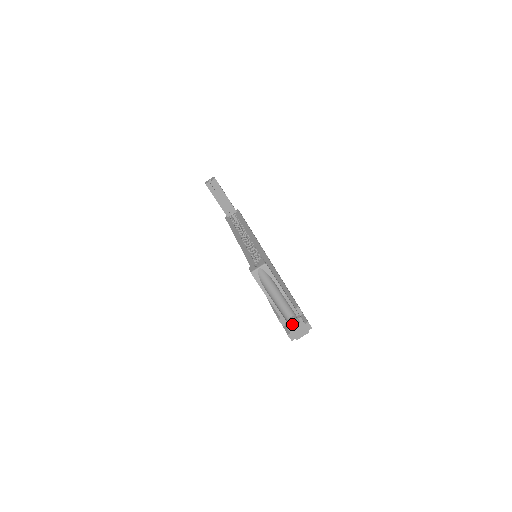
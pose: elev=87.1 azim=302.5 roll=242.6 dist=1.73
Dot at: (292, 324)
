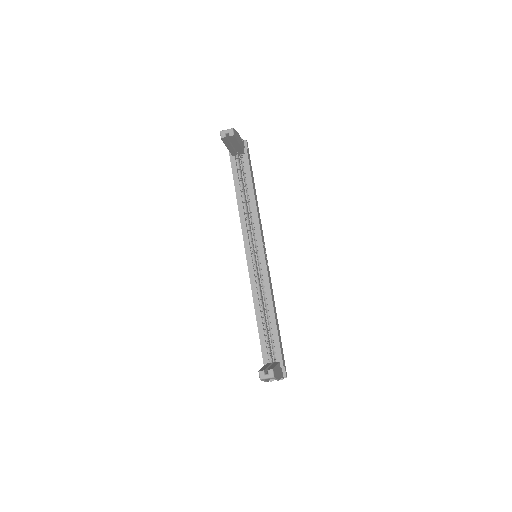
Dot at: occluded
